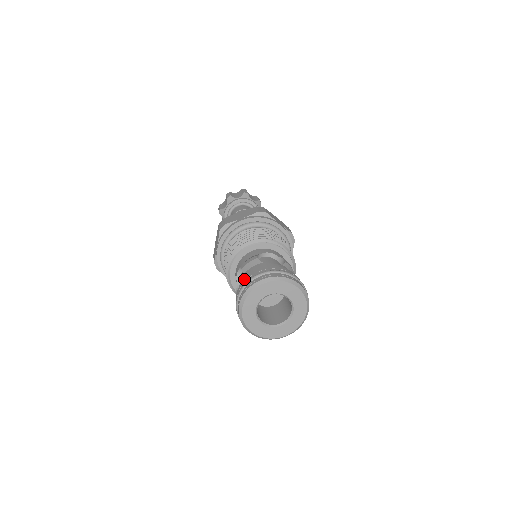
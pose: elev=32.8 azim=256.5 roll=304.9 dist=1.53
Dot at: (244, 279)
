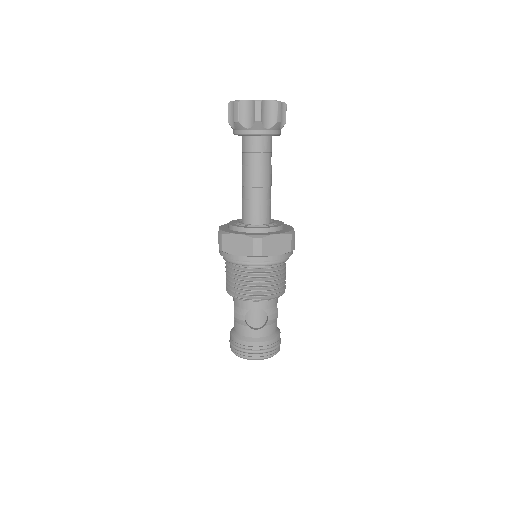
Dot at: (233, 338)
